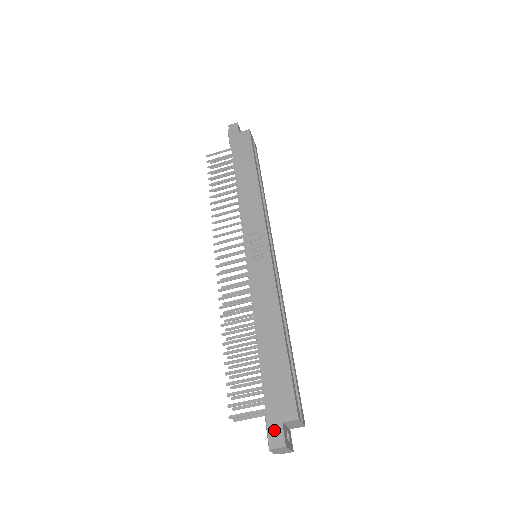
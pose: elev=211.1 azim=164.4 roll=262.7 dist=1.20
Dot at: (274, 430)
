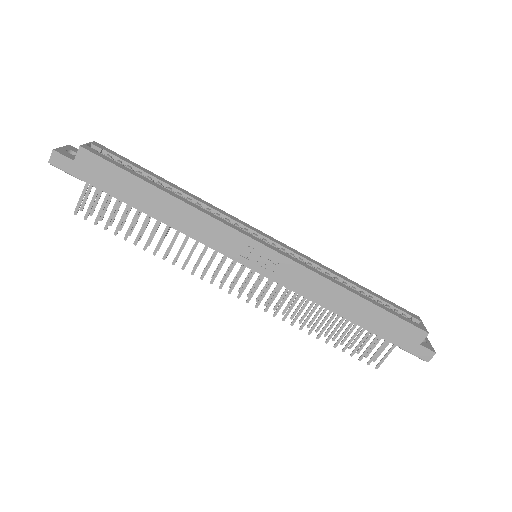
Dot at: (419, 353)
